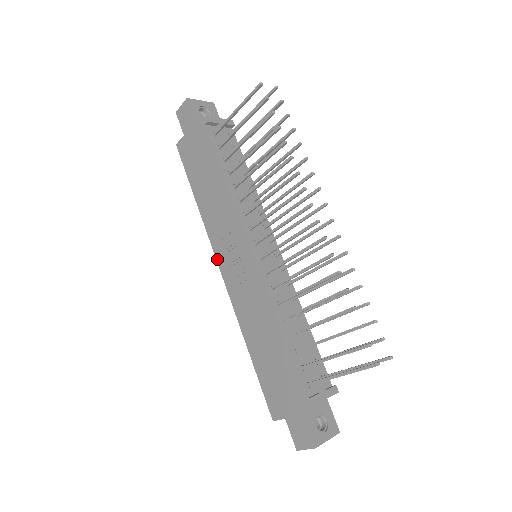
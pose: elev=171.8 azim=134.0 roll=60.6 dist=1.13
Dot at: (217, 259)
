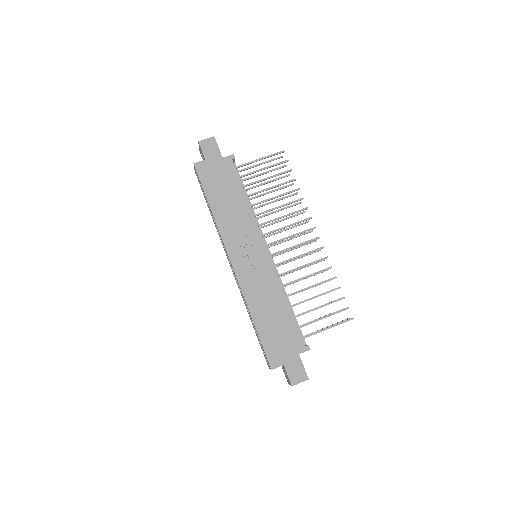
Dot at: (229, 253)
